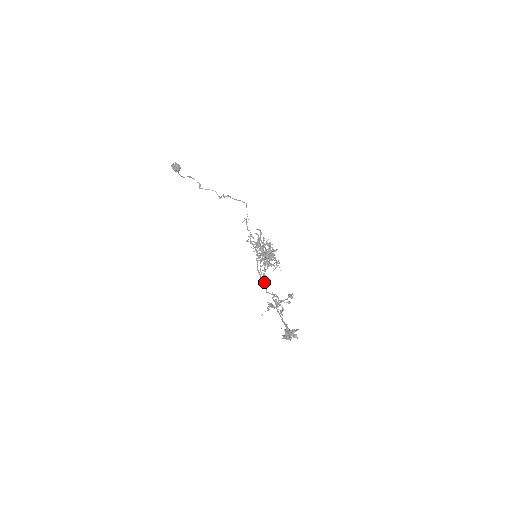
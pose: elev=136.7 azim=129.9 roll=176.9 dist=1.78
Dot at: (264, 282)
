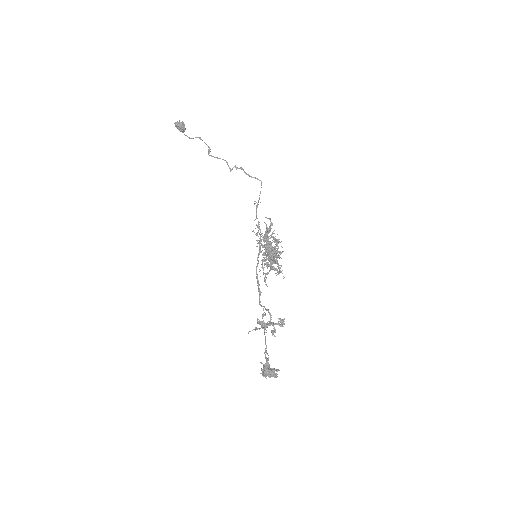
Dot at: (259, 291)
